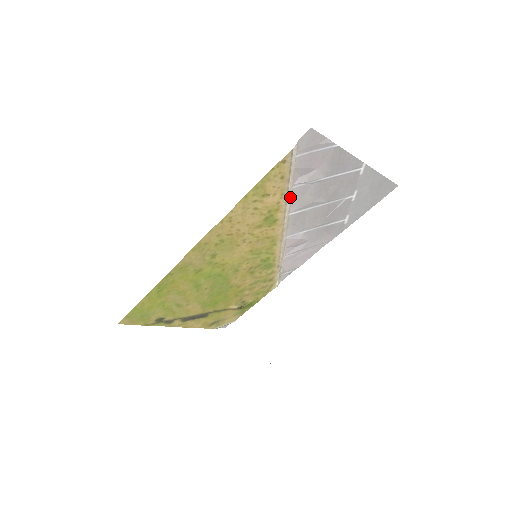
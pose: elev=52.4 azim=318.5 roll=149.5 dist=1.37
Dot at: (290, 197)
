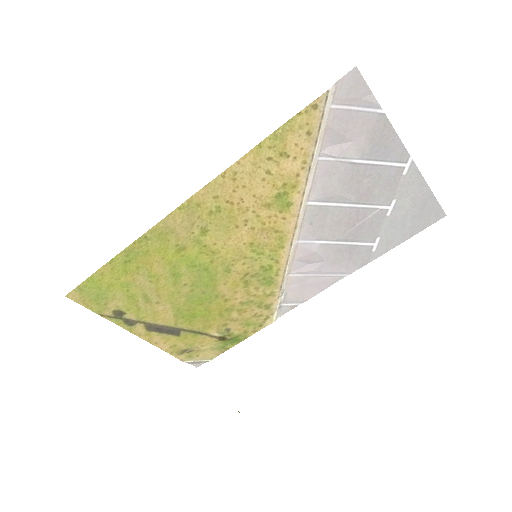
Dot at: (313, 173)
